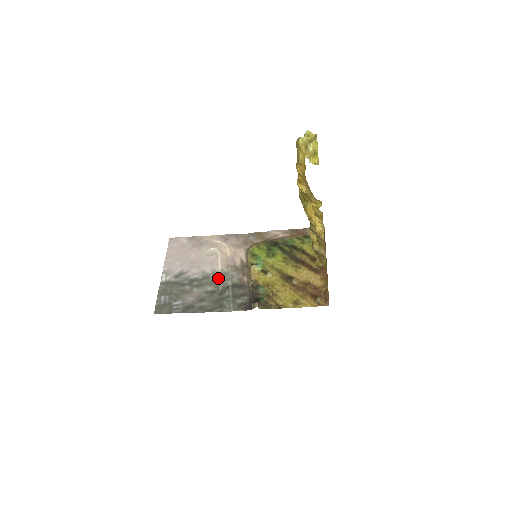
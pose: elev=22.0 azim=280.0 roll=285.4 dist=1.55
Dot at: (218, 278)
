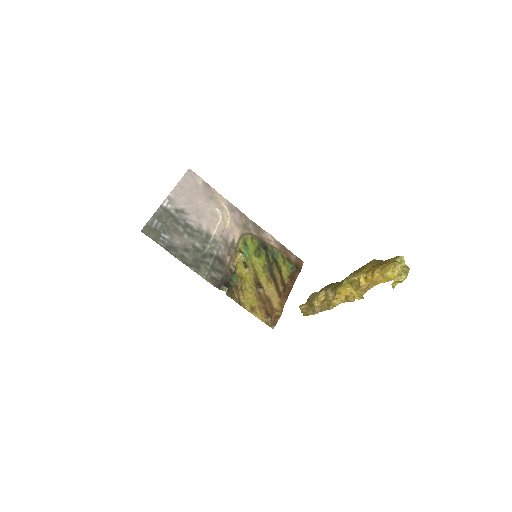
Dot at: (209, 241)
